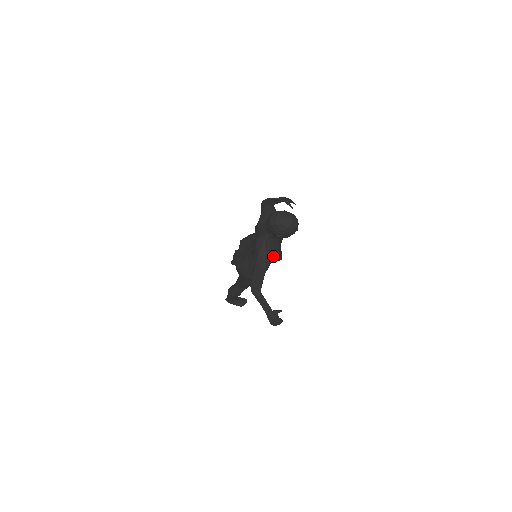
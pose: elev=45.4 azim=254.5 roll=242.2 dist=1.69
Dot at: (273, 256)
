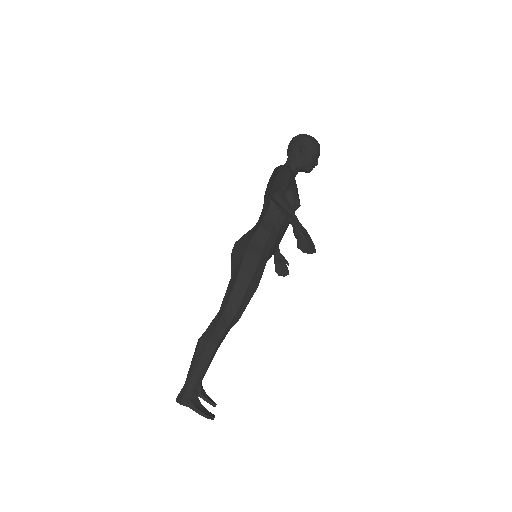
Dot at: (294, 180)
